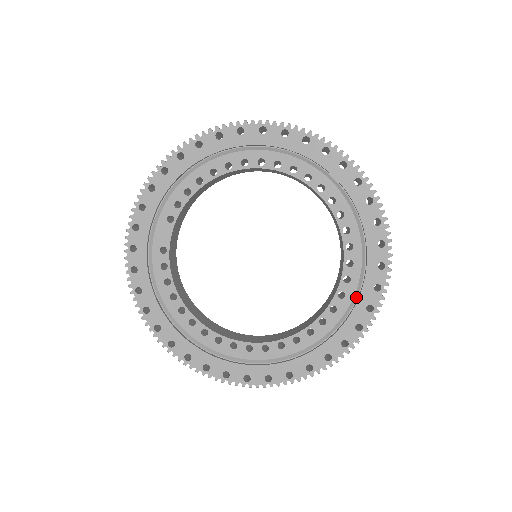
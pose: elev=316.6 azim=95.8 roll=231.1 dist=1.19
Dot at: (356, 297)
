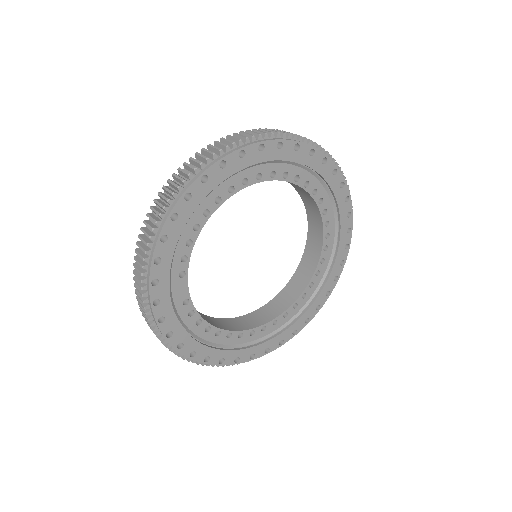
Dot at: (336, 244)
